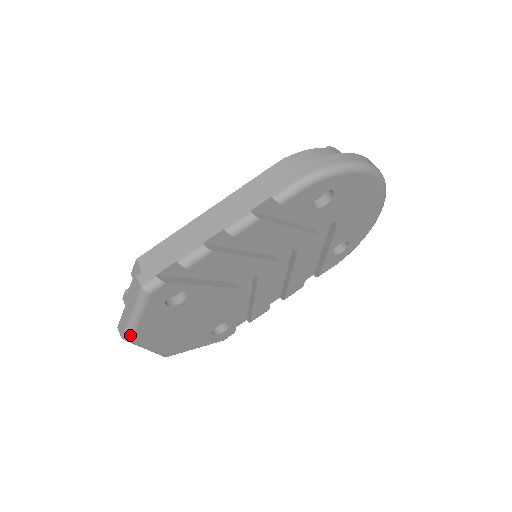
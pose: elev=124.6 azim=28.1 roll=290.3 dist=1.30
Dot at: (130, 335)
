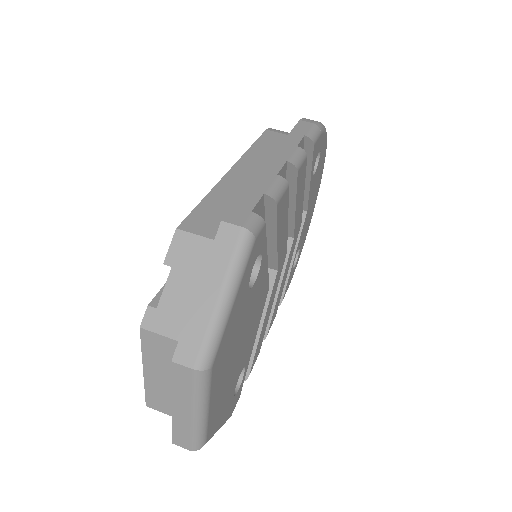
Dot at: (213, 351)
